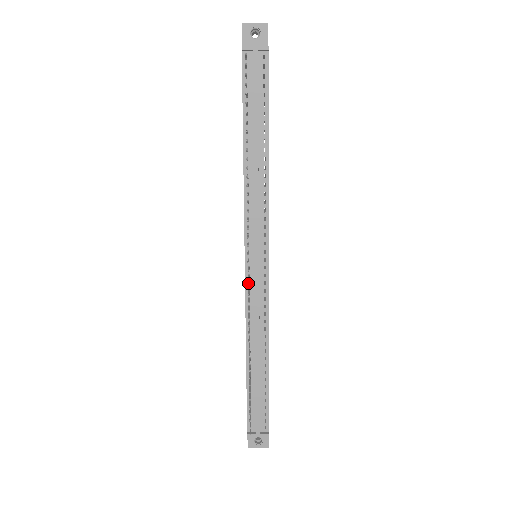
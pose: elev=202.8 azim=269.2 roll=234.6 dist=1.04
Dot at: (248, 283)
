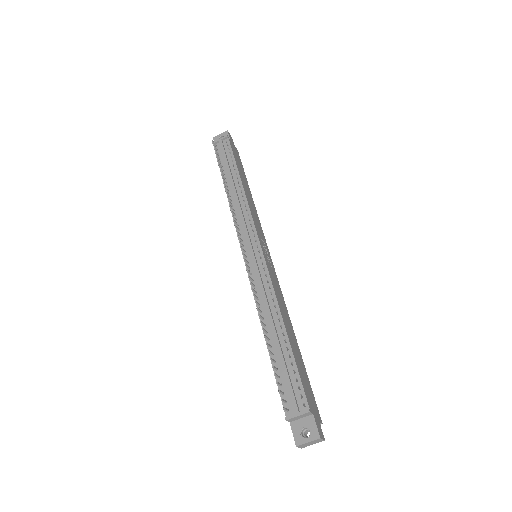
Dot at: (248, 267)
